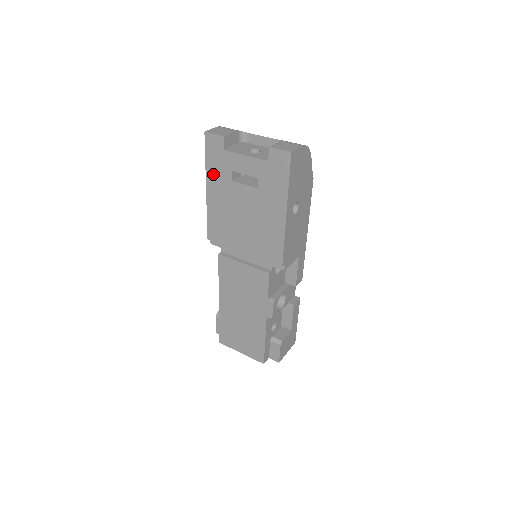
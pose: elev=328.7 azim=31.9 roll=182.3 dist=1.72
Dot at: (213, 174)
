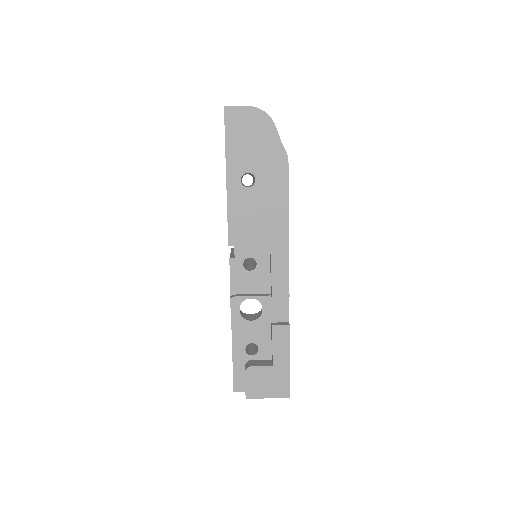
Dot at: occluded
